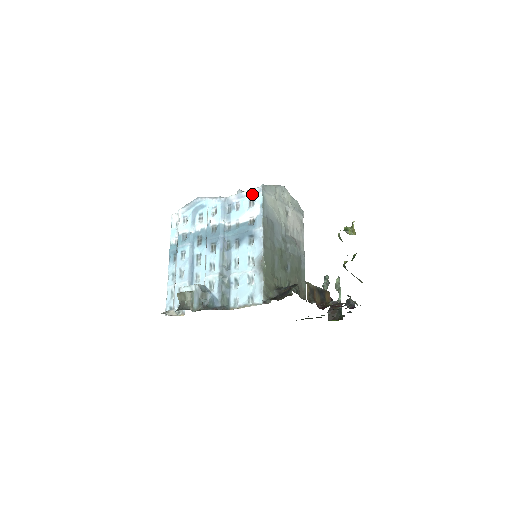
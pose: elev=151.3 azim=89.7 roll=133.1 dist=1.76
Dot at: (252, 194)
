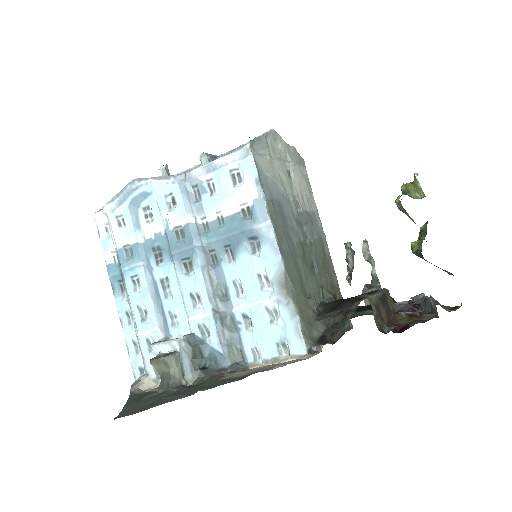
Dot at: (233, 162)
